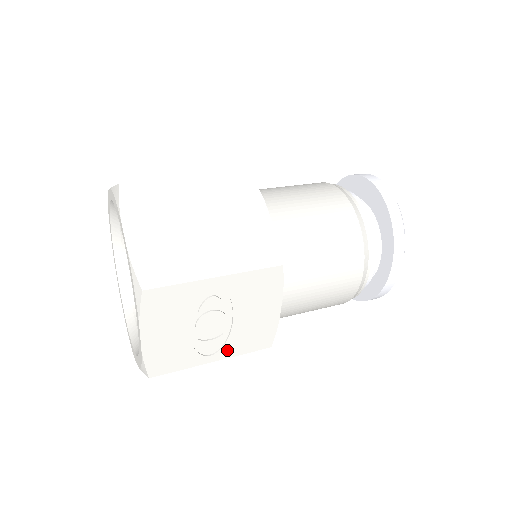
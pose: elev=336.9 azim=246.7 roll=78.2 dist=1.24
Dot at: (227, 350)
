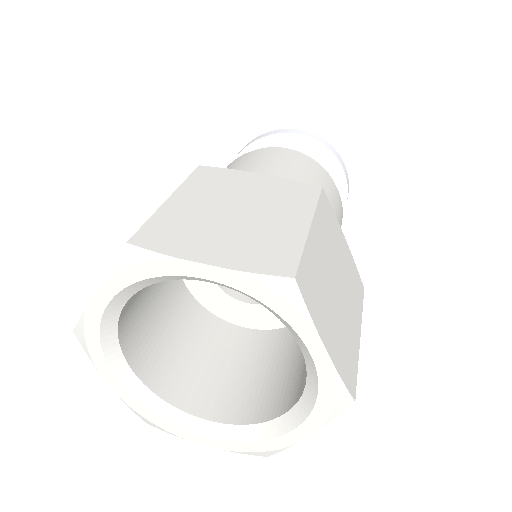
Dot at: occluded
